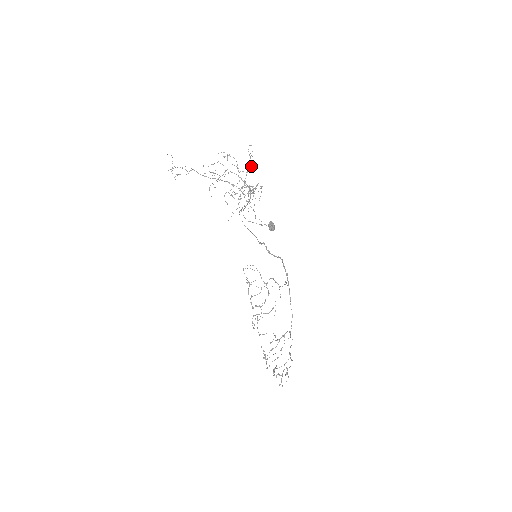
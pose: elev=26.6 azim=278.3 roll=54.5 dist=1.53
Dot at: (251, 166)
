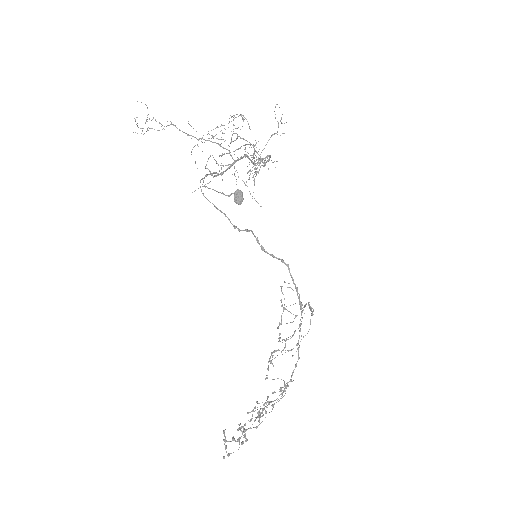
Dot at: (277, 134)
